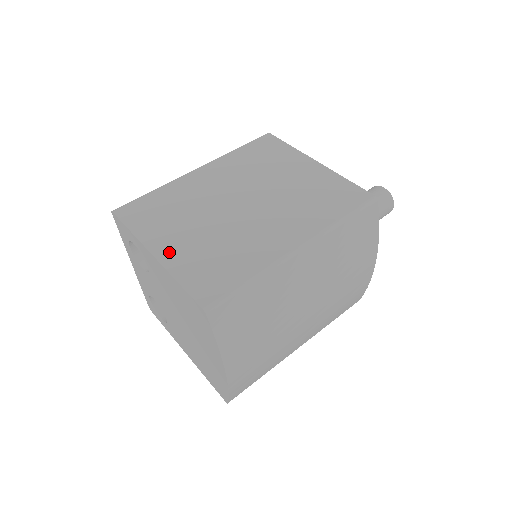
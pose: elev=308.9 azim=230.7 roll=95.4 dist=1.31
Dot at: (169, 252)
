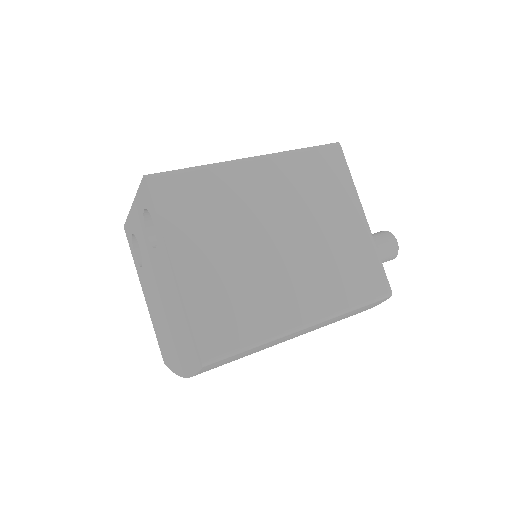
Dot at: (191, 273)
